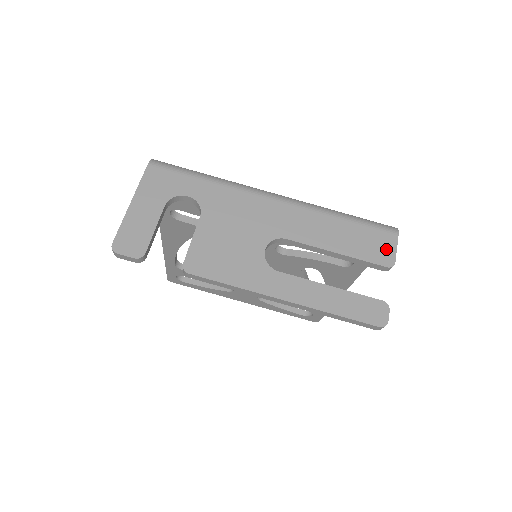
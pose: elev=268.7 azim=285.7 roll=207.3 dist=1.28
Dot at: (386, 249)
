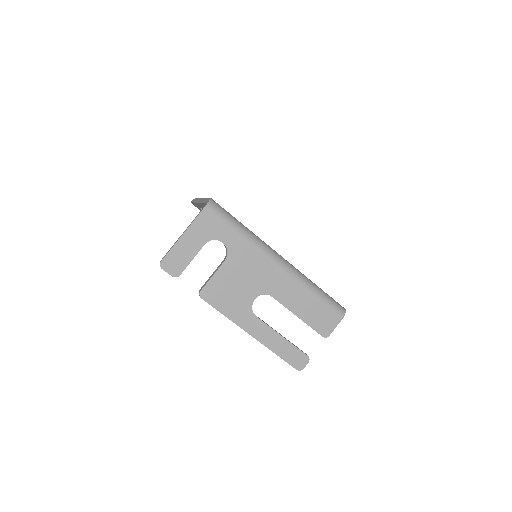
Dot at: (329, 325)
